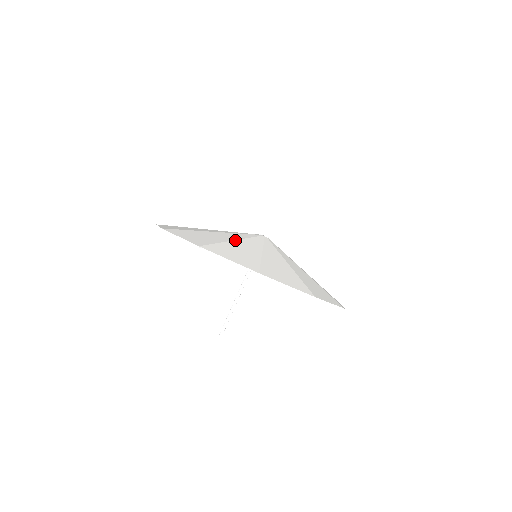
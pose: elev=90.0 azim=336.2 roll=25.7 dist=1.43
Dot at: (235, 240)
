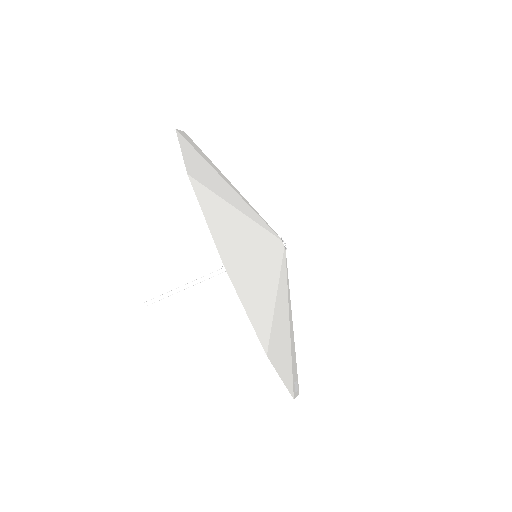
Dot at: (243, 213)
